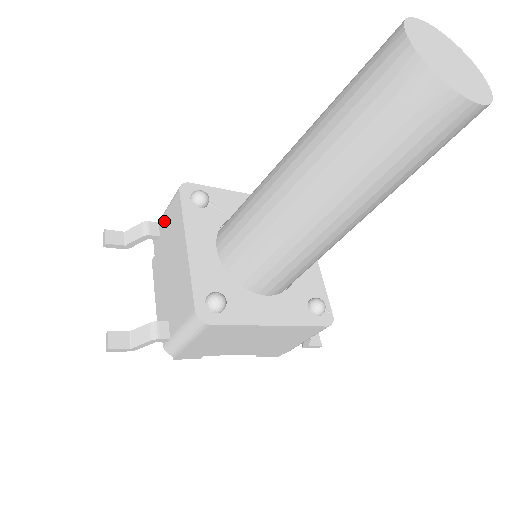
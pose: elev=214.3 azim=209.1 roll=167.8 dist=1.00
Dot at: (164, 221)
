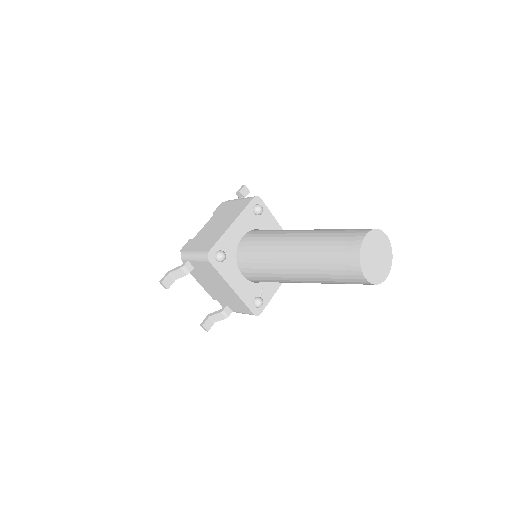
Dot at: (196, 265)
